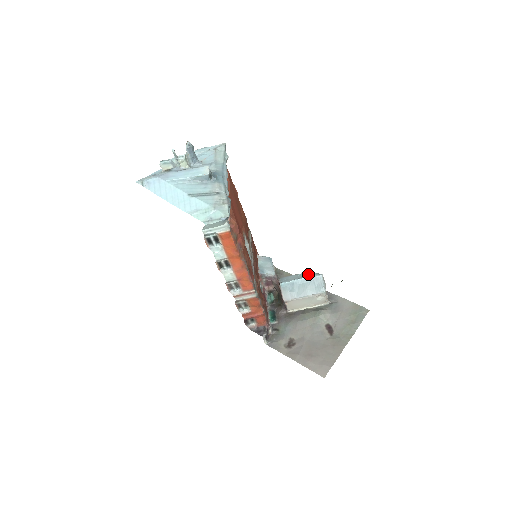
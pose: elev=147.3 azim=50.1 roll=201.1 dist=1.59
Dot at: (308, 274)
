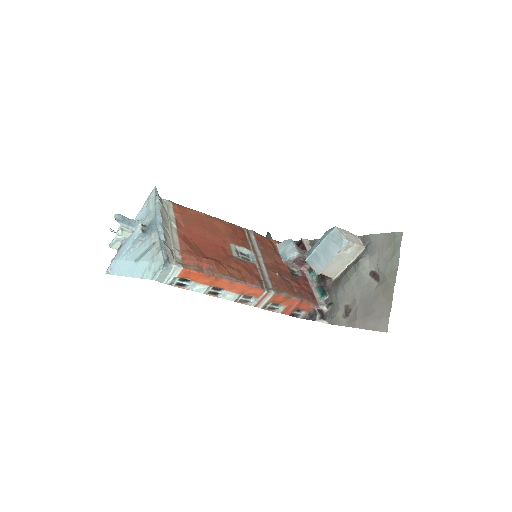
Dot at: (326, 234)
